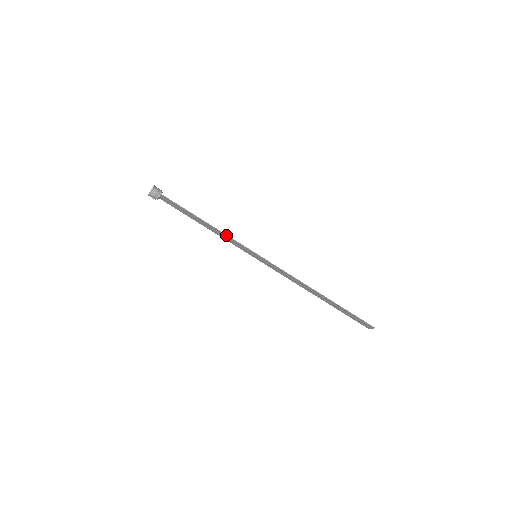
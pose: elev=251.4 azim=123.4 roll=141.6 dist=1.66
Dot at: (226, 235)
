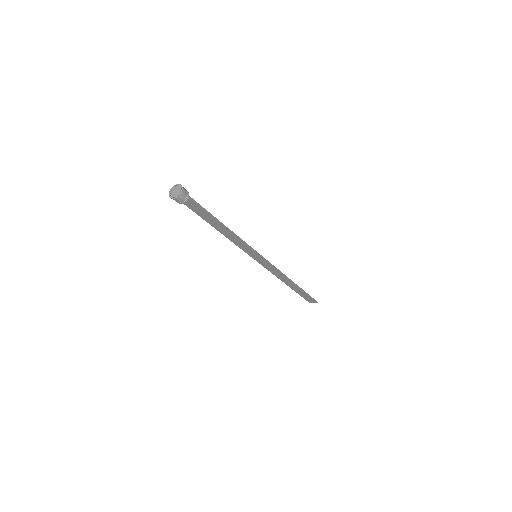
Dot at: (241, 239)
